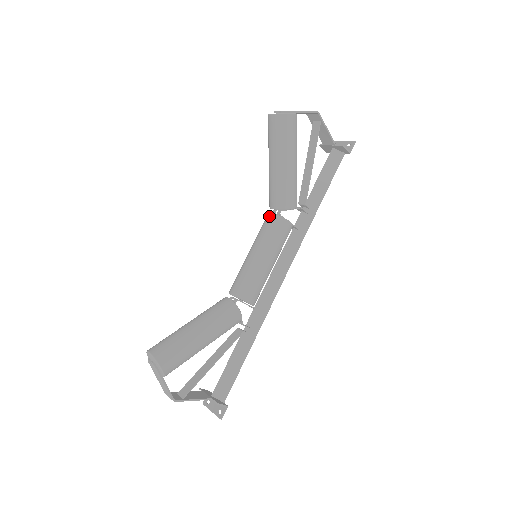
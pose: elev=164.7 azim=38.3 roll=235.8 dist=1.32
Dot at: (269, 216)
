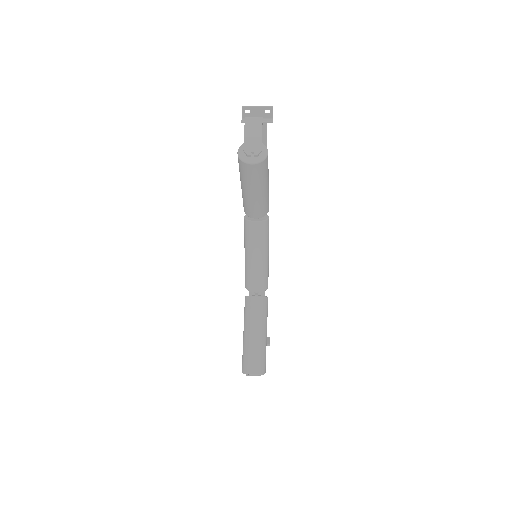
Dot at: (255, 225)
